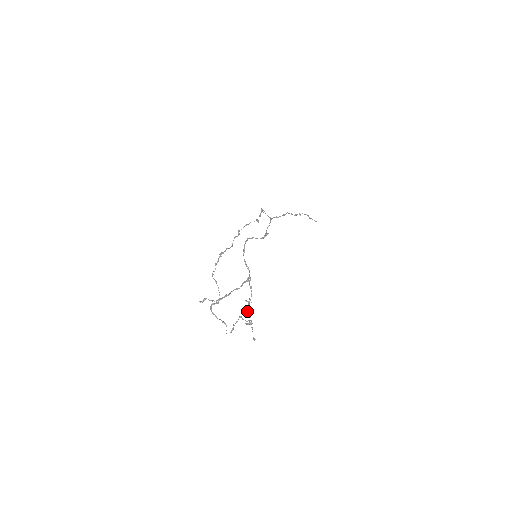
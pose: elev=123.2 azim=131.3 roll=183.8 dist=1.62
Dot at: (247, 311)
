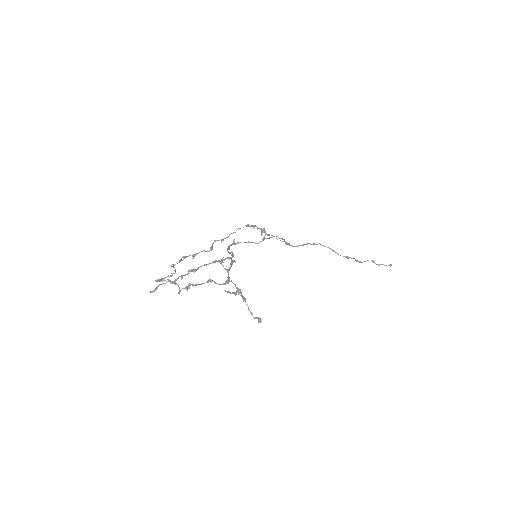
Dot at: occluded
